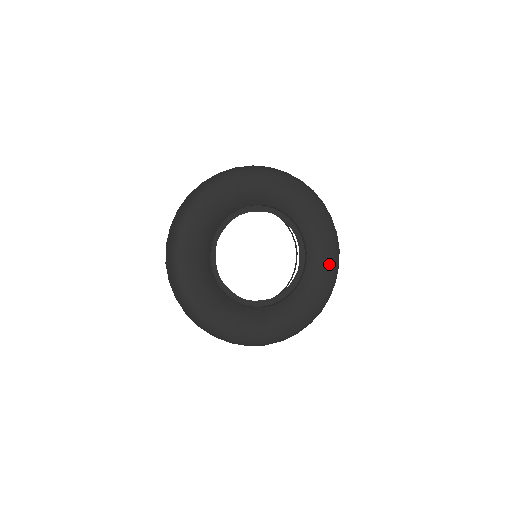
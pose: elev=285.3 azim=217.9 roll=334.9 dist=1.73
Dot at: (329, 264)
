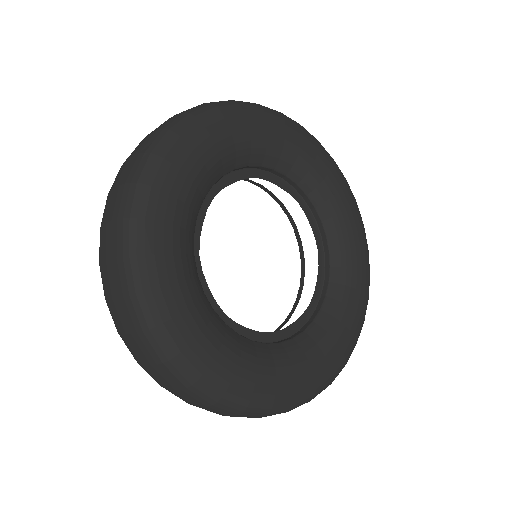
Dot at: (357, 311)
